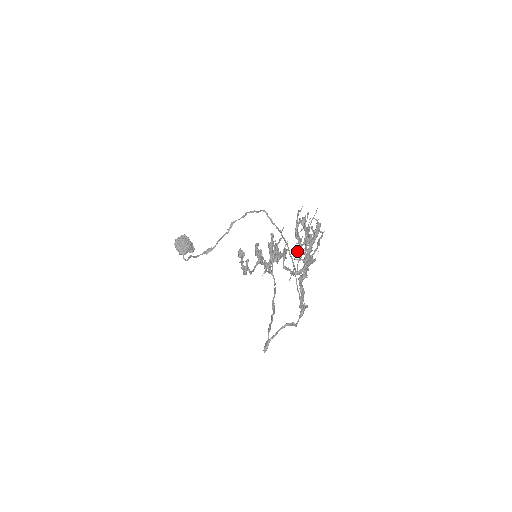
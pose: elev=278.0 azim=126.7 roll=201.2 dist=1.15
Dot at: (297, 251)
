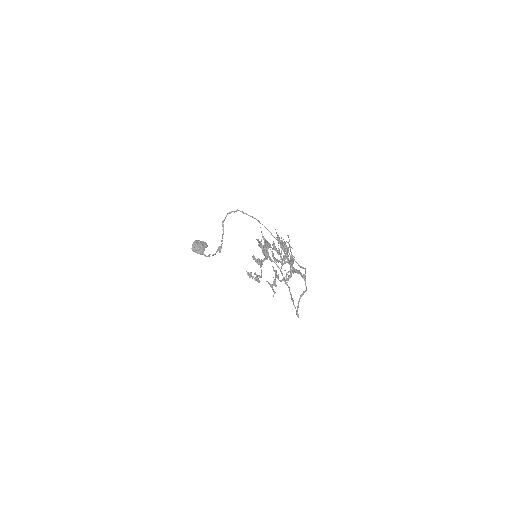
Dot at: (281, 259)
